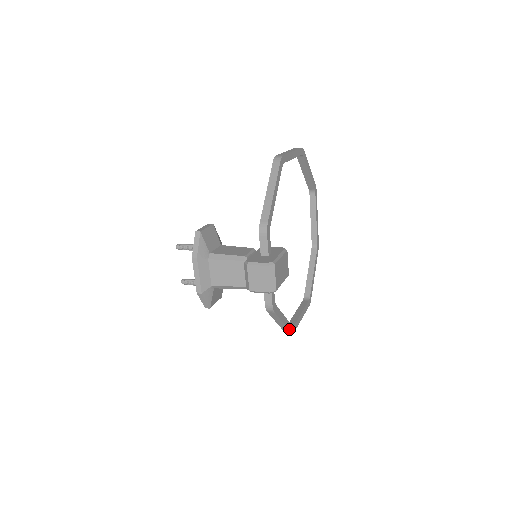
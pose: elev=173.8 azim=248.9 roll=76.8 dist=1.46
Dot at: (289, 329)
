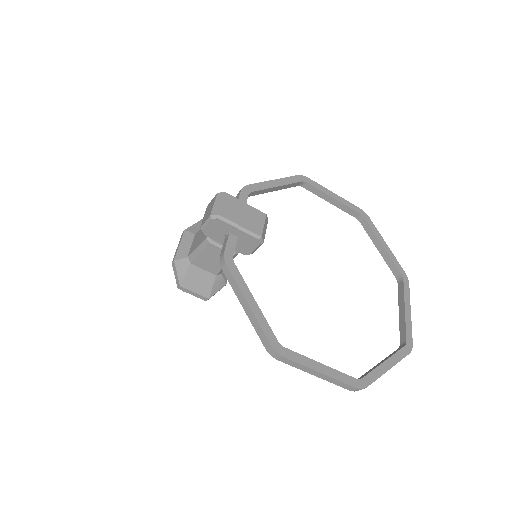
Dot at: (265, 333)
